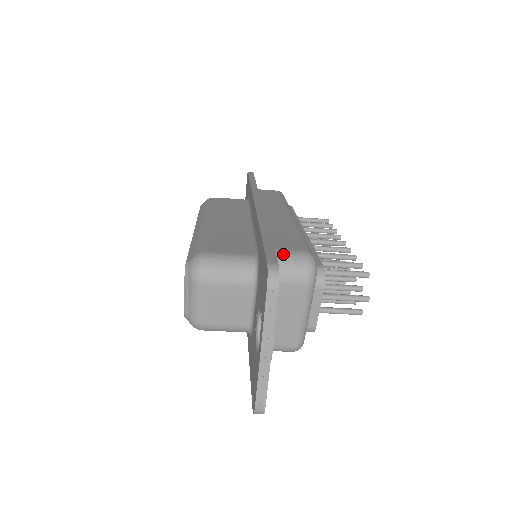
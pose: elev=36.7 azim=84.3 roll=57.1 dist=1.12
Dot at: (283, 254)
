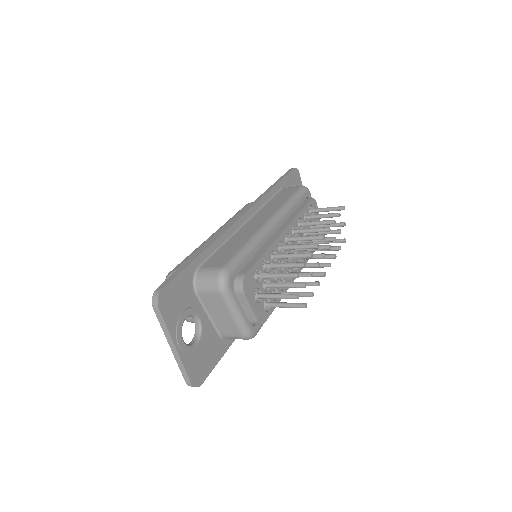
Dot at: (204, 271)
